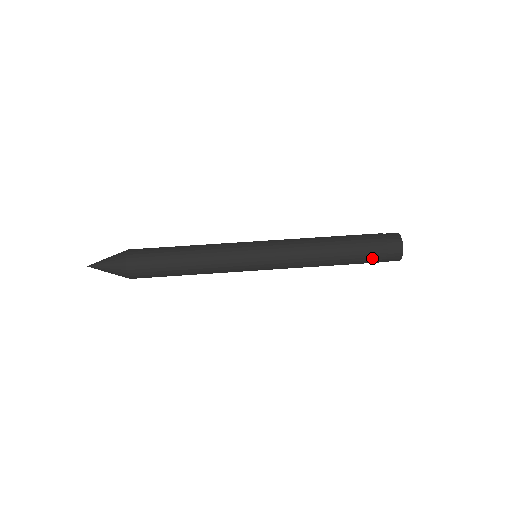
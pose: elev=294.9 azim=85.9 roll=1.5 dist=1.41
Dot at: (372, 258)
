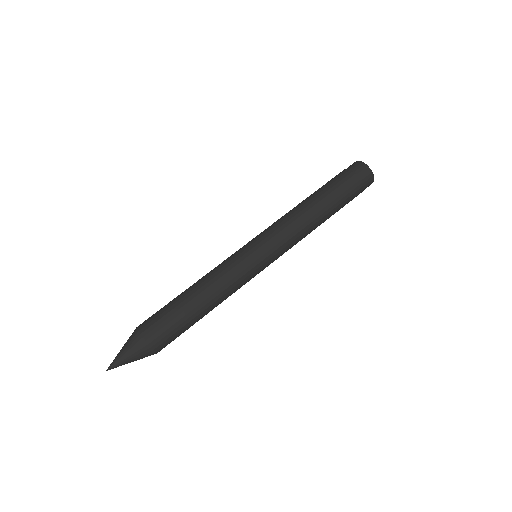
Dot at: (353, 197)
